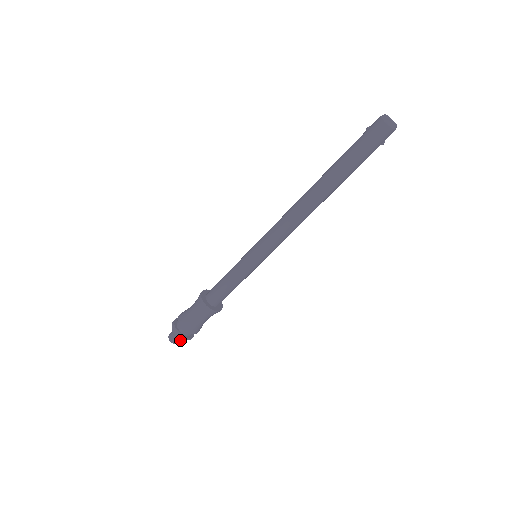
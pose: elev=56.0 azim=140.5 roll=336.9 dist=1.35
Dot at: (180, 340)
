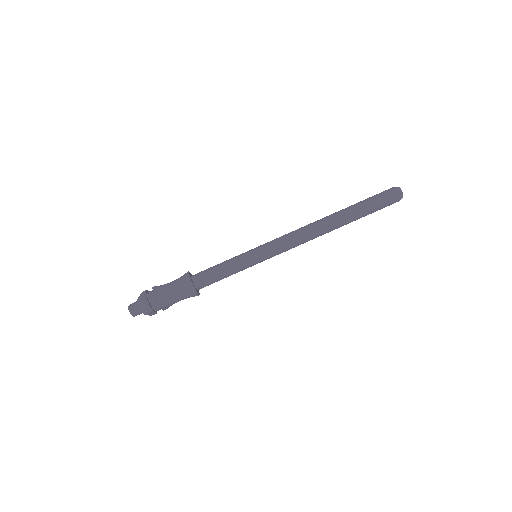
Dot at: (137, 311)
